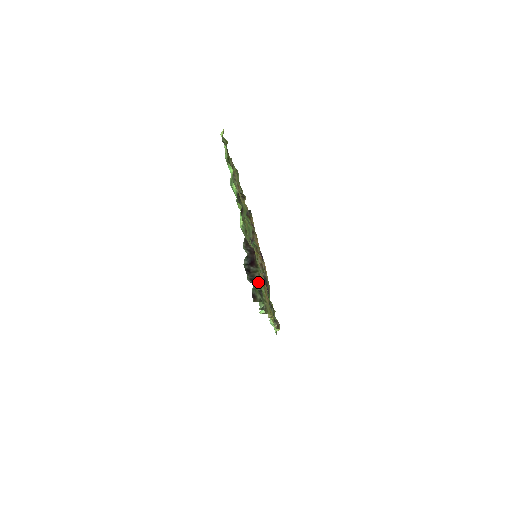
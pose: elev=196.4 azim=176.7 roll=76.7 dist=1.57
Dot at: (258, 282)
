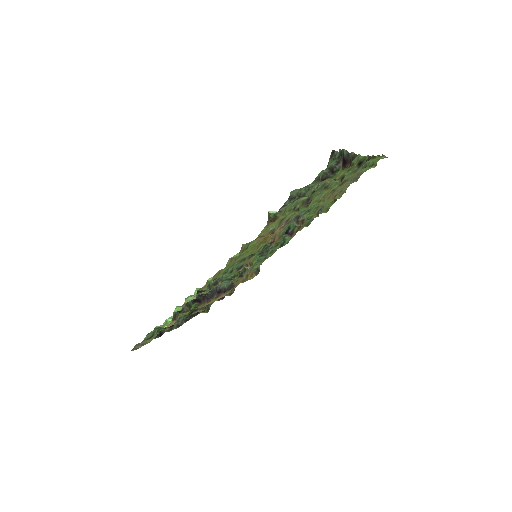
Dot at: (327, 175)
